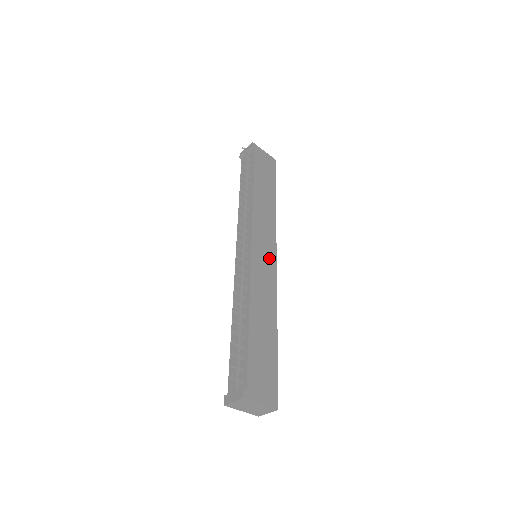
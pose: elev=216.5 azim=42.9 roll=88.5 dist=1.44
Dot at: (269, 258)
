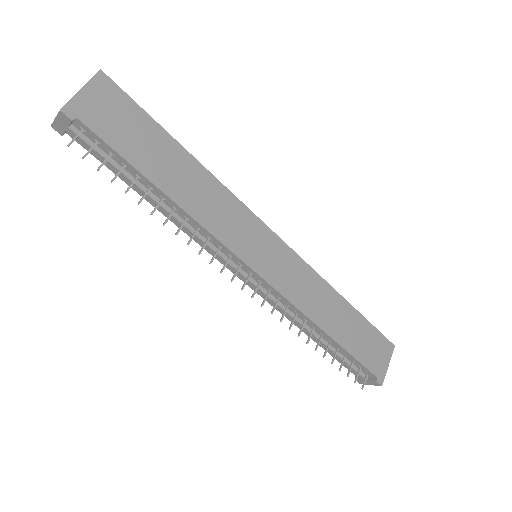
Dot at: (274, 249)
